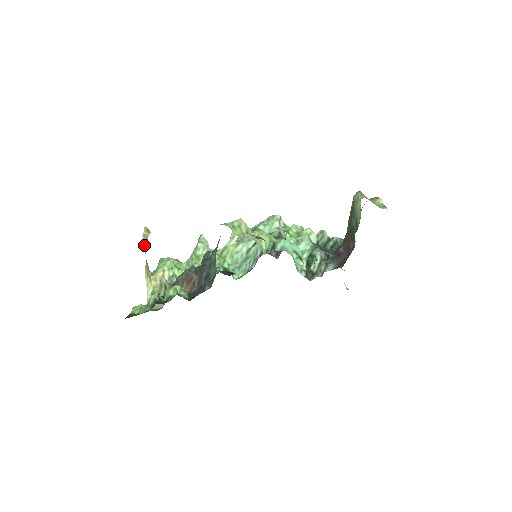
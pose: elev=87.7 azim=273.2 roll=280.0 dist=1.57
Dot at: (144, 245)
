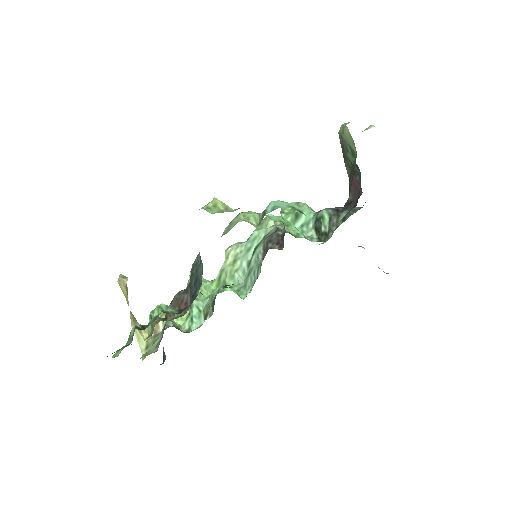
Dot at: (123, 293)
